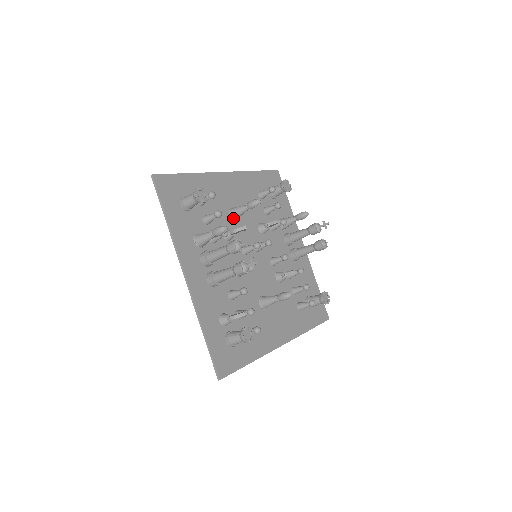
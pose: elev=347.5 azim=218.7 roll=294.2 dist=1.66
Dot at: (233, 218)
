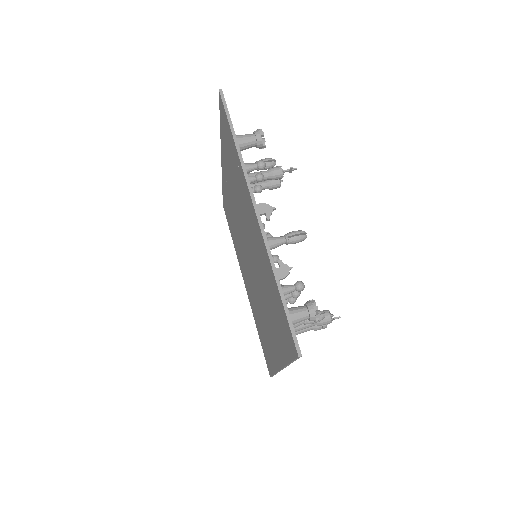
Dot at: occluded
